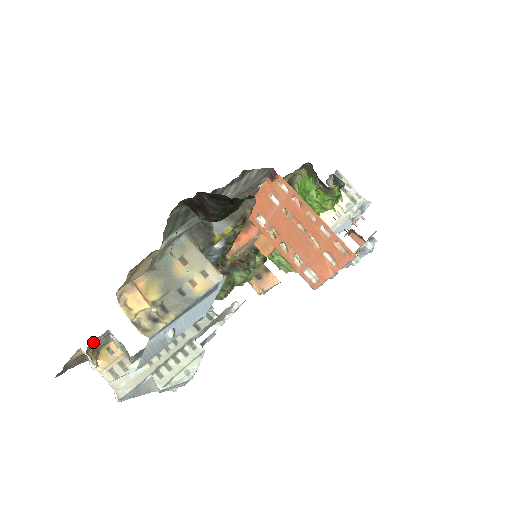
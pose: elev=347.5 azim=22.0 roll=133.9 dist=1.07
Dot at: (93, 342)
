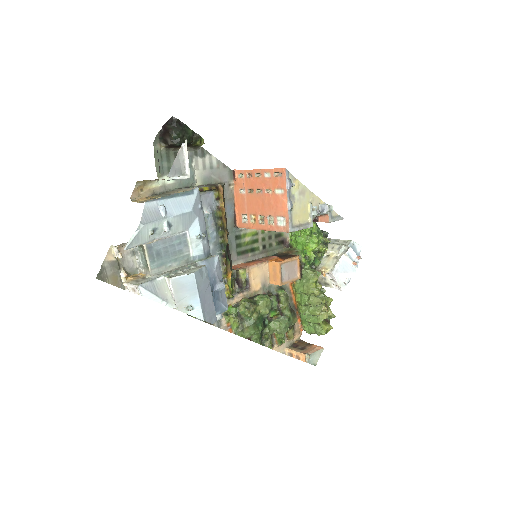
Dot at: (122, 252)
